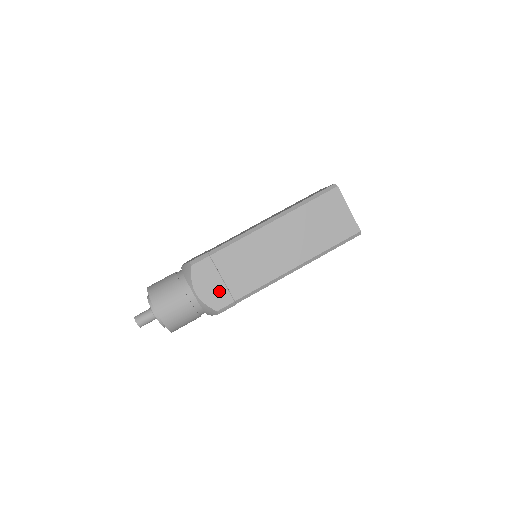
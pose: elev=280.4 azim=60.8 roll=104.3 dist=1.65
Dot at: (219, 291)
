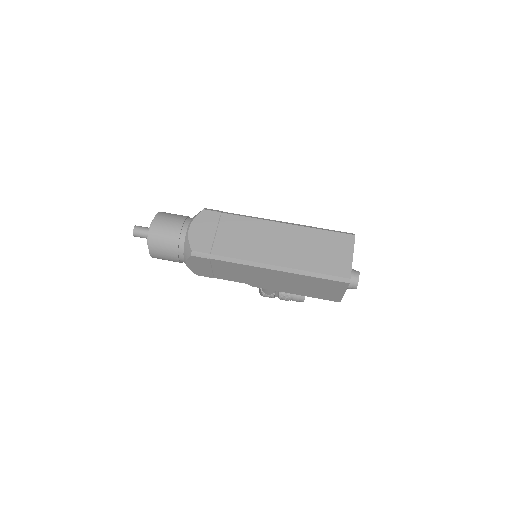
Dot at: (206, 239)
